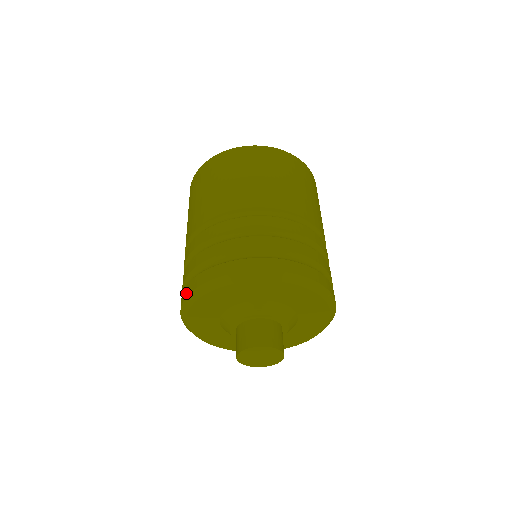
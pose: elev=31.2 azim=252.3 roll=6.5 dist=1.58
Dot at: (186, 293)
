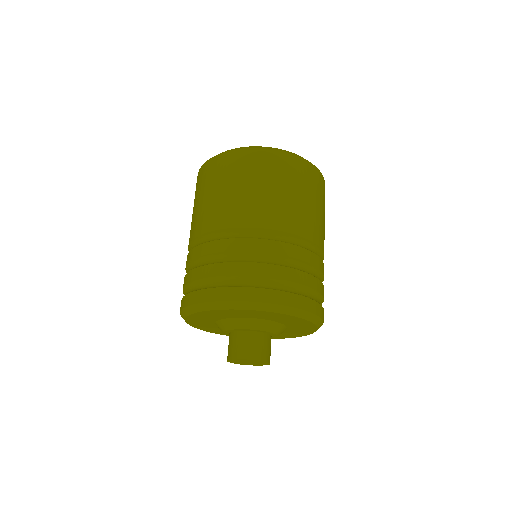
Dot at: occluded
